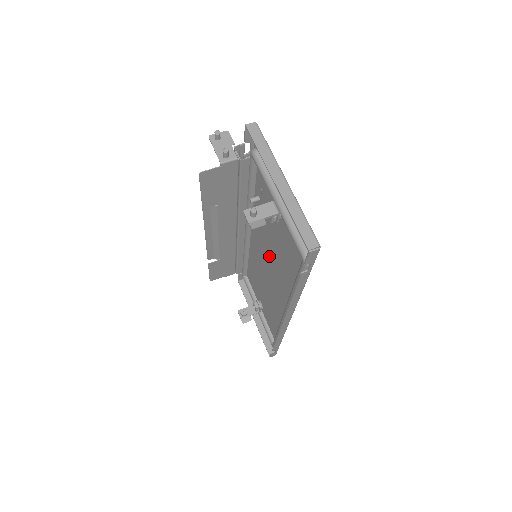
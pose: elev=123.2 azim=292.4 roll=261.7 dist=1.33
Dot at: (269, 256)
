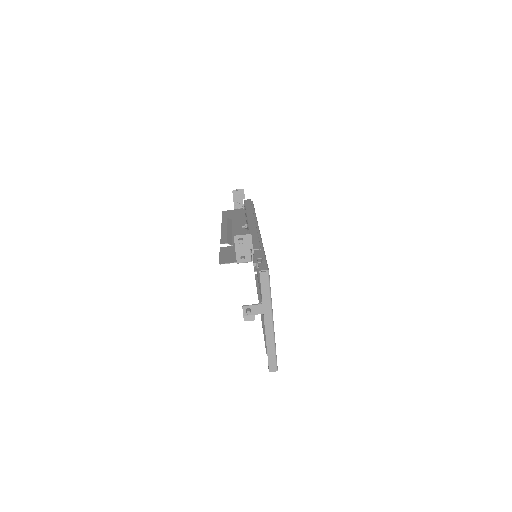
Dot at: occluded
